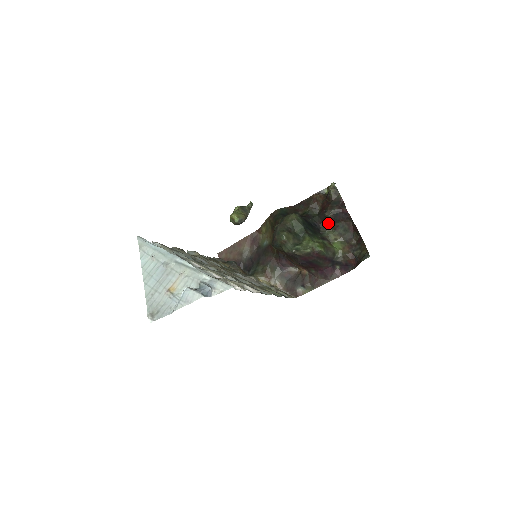
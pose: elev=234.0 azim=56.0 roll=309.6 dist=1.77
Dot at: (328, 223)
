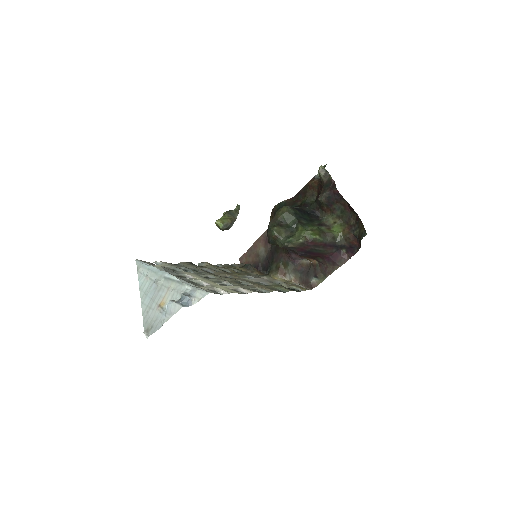
Dot at: (325, 208)
